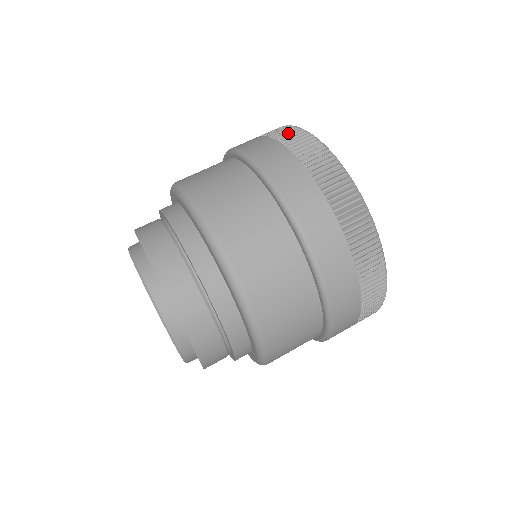
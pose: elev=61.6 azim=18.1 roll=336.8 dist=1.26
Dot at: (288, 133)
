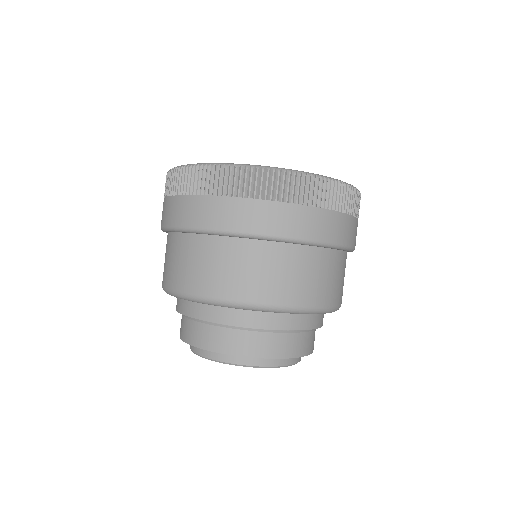
Dot at: (166, 184)
